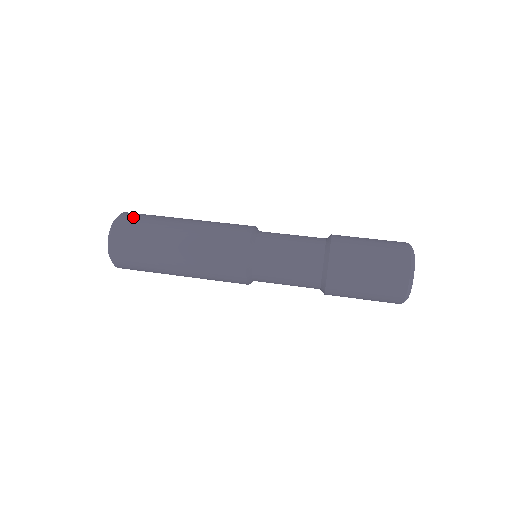
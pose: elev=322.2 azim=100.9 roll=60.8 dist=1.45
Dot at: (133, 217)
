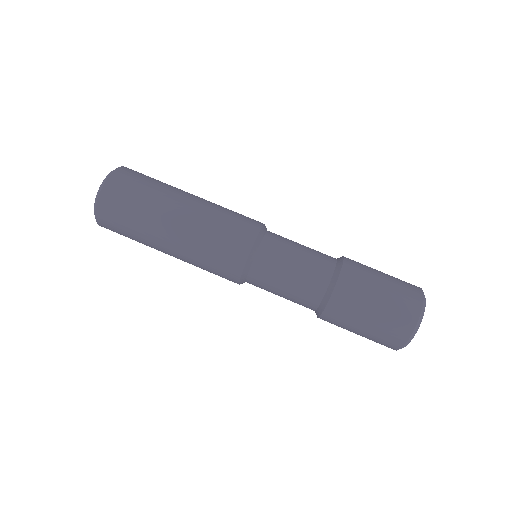
Dot at: (138, 172)
